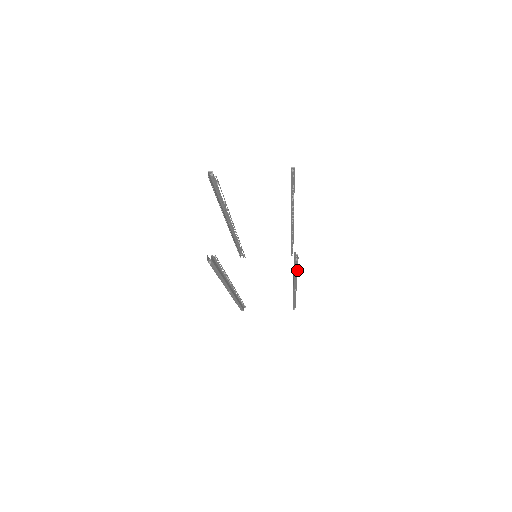
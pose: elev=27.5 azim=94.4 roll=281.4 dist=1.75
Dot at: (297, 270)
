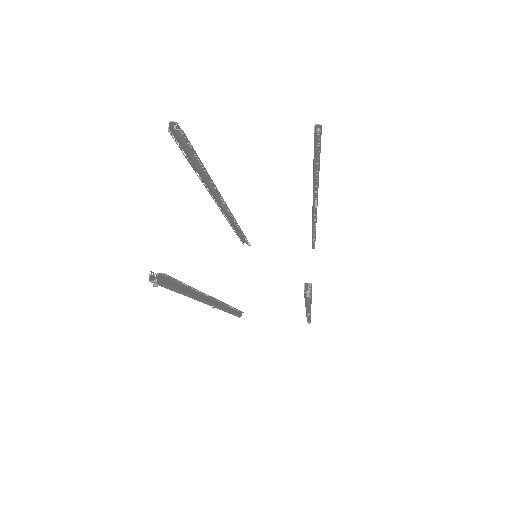
Dot at: (310, 302)
